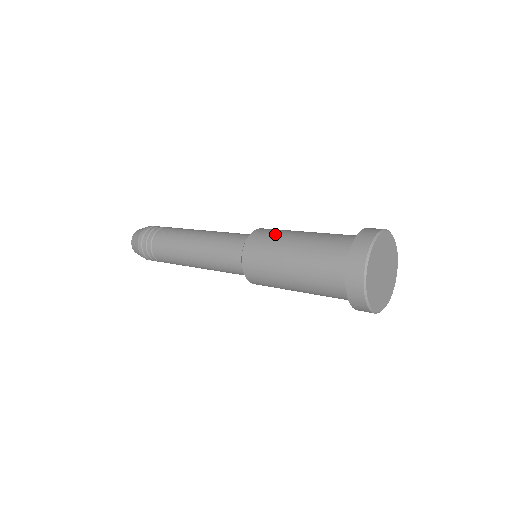
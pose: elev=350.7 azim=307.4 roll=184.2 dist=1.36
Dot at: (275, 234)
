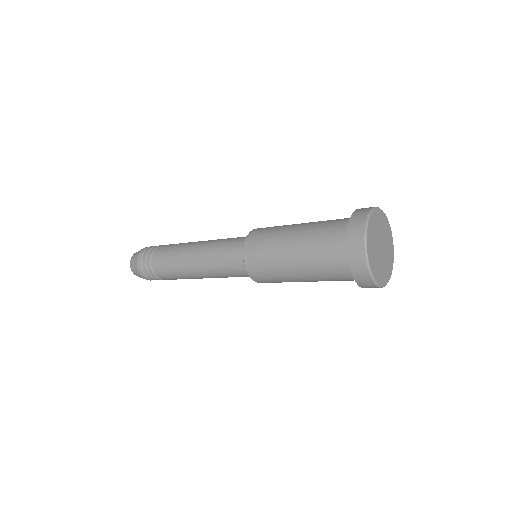
Dot at: occluded
